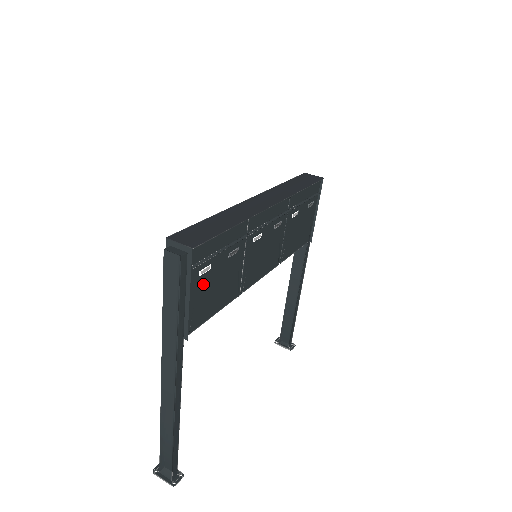
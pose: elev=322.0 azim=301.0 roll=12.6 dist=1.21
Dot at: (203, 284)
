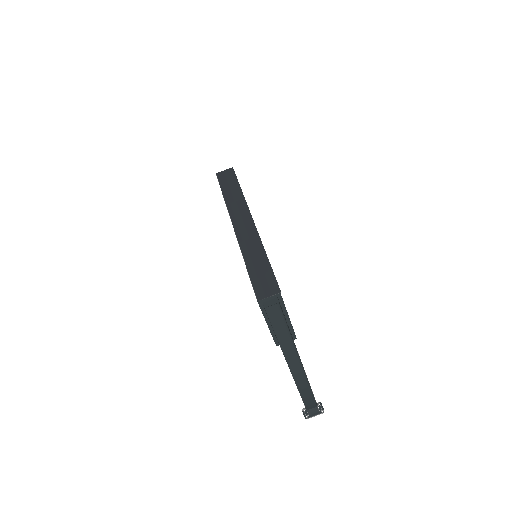
Dot at: occluded
